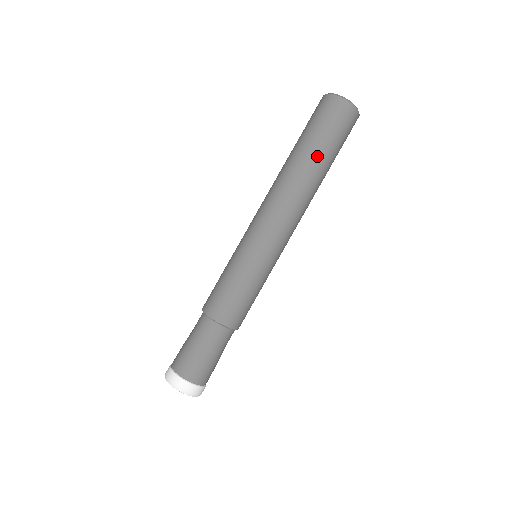
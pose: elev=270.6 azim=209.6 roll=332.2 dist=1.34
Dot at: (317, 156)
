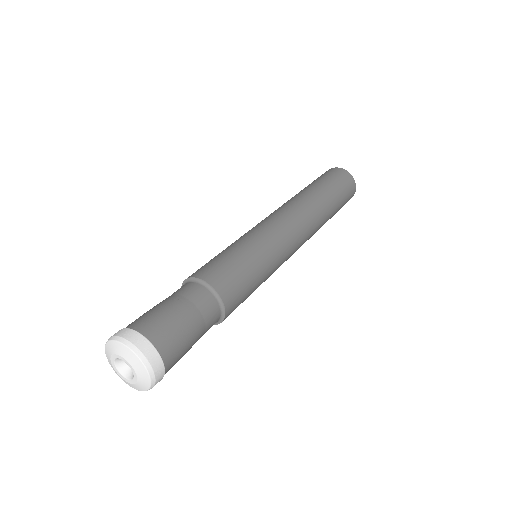
Dot at: occluded
